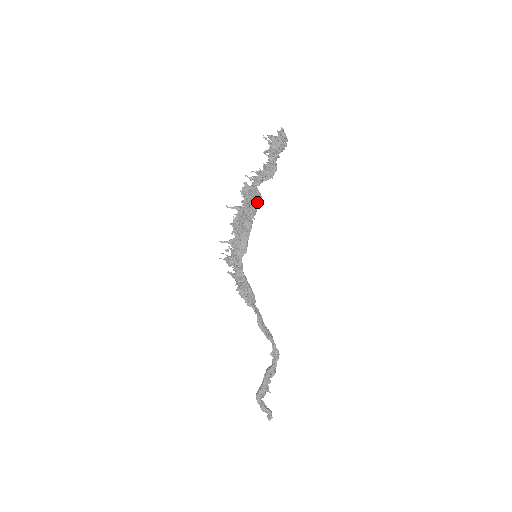
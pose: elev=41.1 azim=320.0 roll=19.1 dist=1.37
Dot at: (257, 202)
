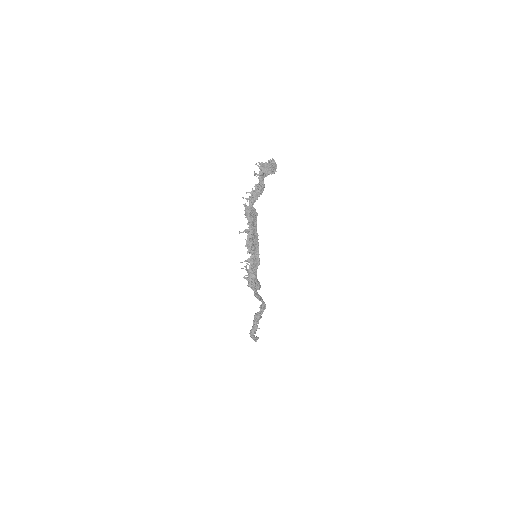
Dot at: (256, 219)
